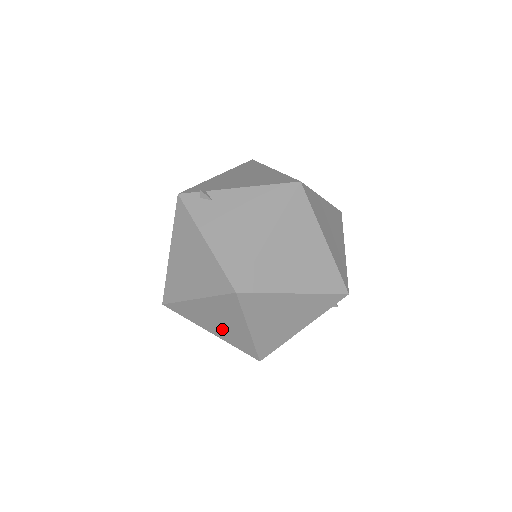
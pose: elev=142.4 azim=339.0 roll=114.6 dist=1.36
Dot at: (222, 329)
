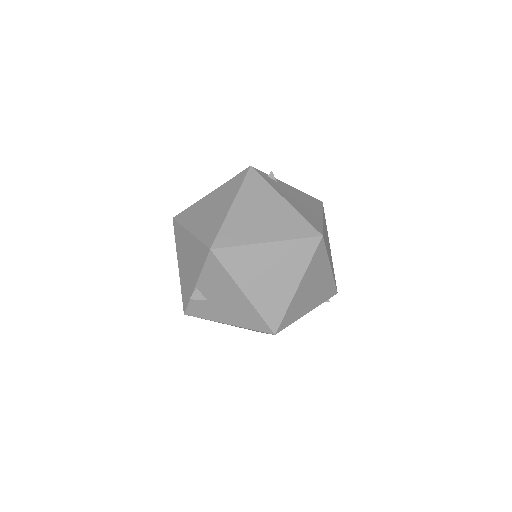
Dot at: (265, 286)
